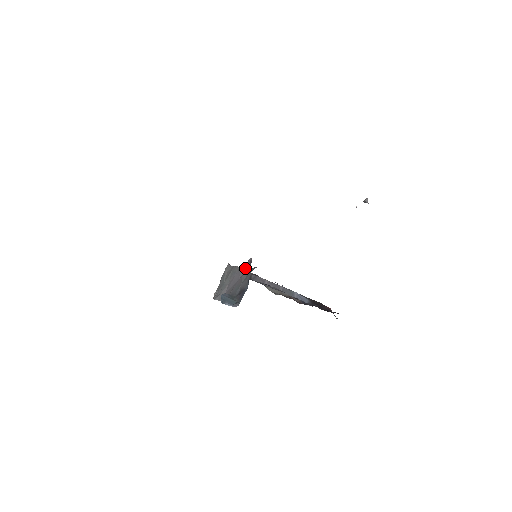
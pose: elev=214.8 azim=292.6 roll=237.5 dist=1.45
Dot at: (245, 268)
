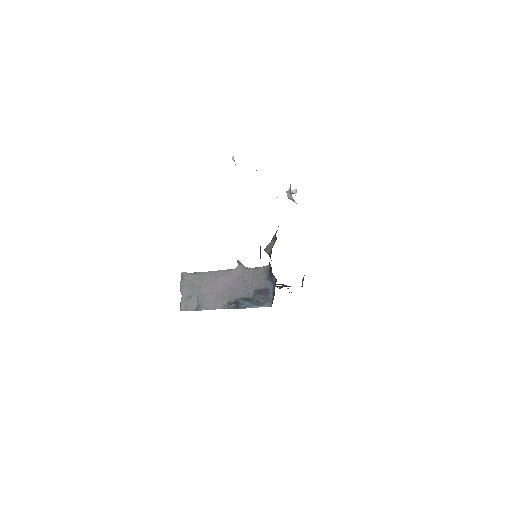
Dot at: (240, 270)
